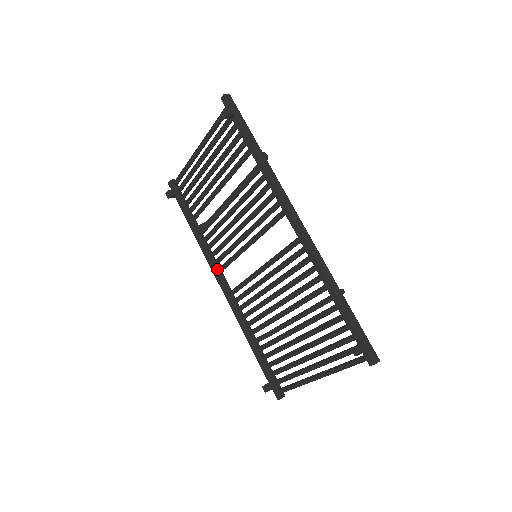
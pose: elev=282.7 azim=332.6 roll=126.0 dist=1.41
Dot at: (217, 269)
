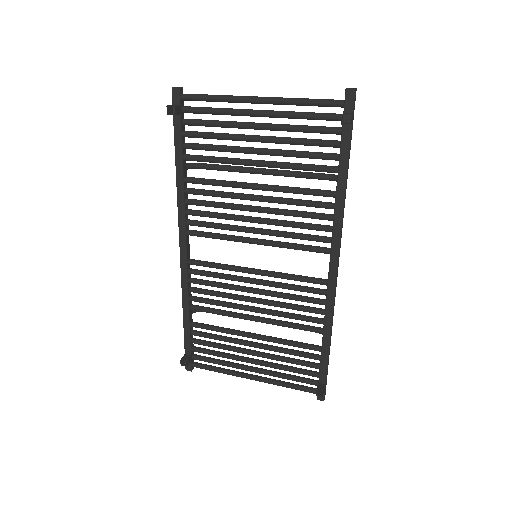
Dot at: (187, 230)
